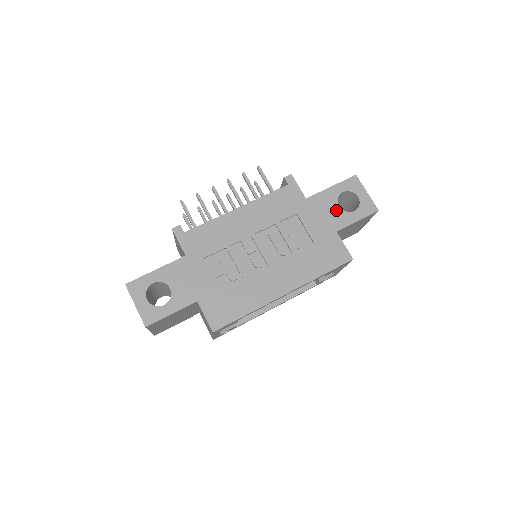
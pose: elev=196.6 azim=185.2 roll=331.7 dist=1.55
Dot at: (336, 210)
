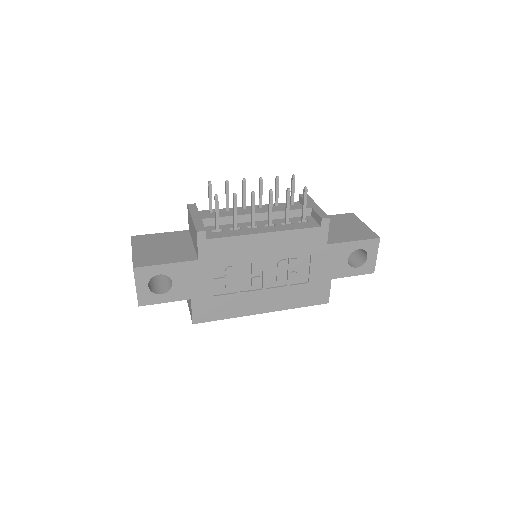
Dot at: (343, 262)
